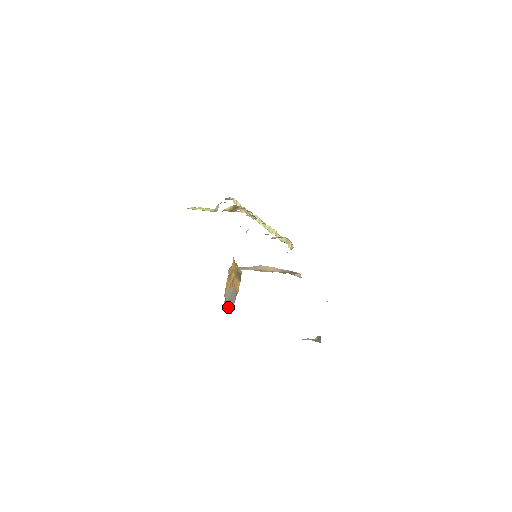
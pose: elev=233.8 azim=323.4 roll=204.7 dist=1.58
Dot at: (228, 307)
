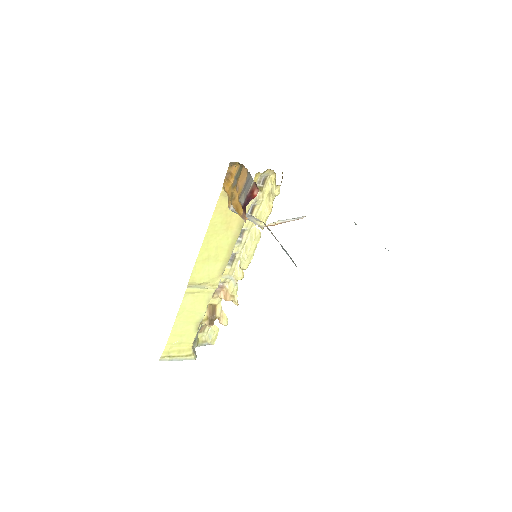
Dot at: (249, 196)
